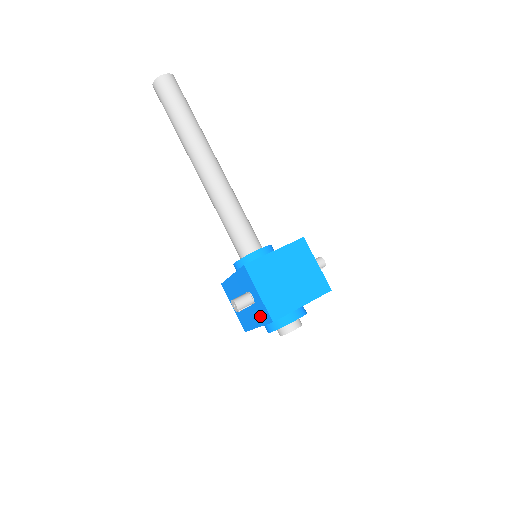
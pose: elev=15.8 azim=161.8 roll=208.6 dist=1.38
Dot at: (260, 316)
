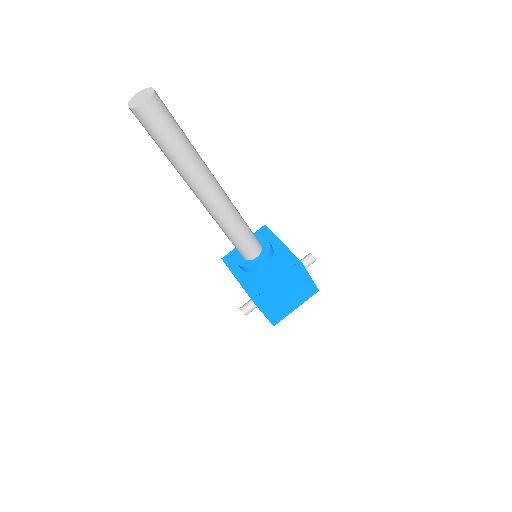
Dot at: occluded
